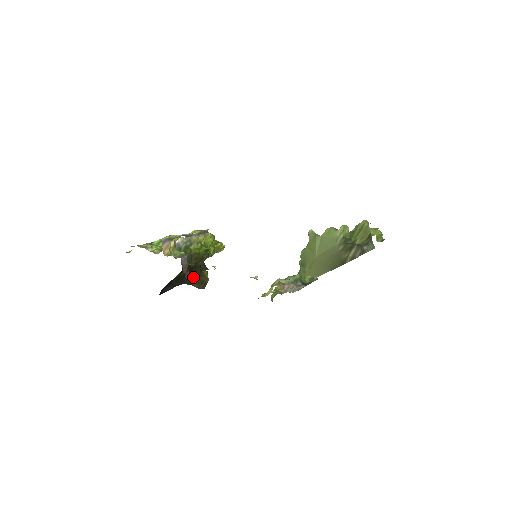
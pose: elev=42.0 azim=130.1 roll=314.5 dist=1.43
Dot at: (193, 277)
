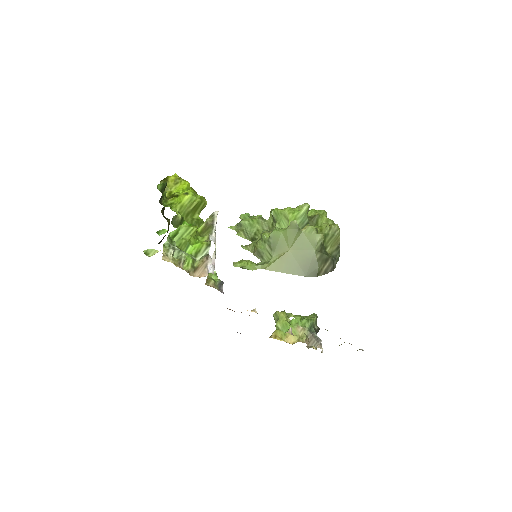
Dot at: occluded
